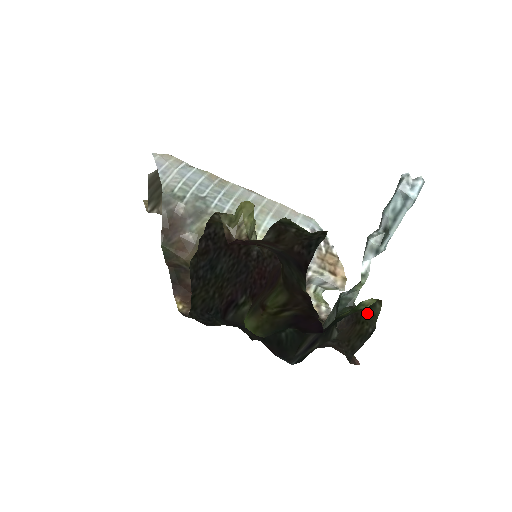
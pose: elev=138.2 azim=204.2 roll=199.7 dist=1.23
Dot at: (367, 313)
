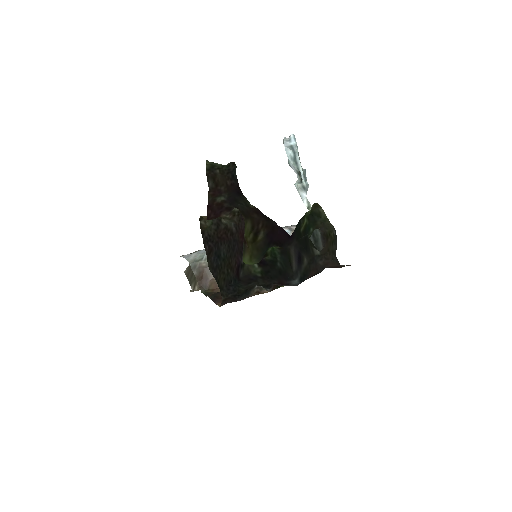
Dot at: (323, 223)
